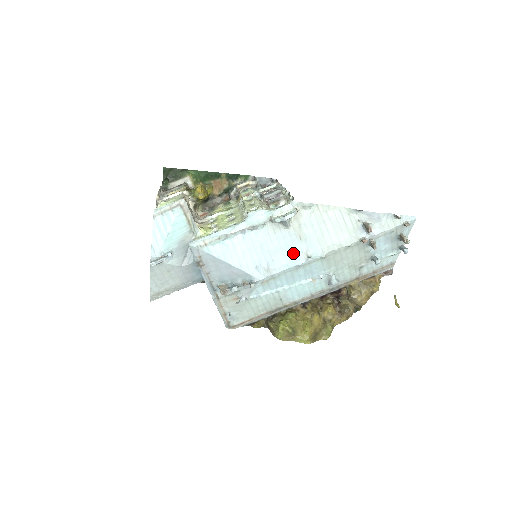
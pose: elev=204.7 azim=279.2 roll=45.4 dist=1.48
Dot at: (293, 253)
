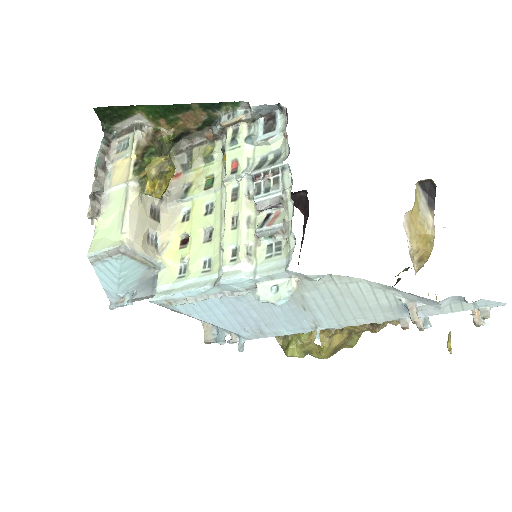
Dot at: (294, 322)
